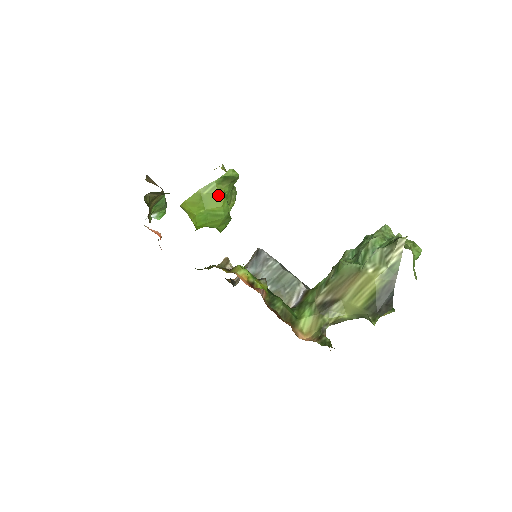
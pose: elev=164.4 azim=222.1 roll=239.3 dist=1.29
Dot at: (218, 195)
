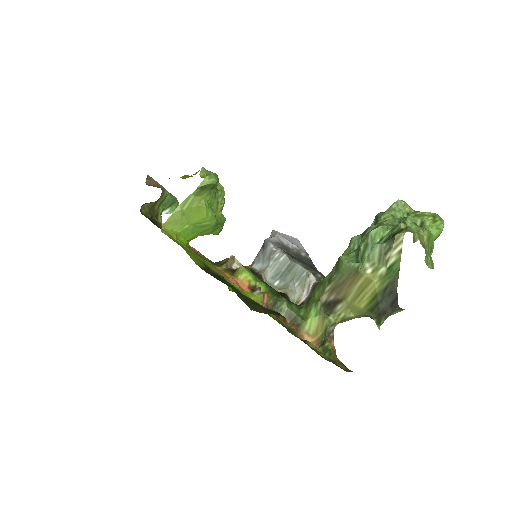
Dot at: (198, 207)
